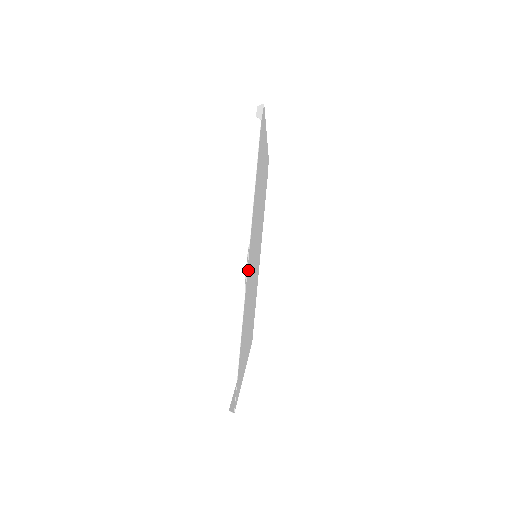
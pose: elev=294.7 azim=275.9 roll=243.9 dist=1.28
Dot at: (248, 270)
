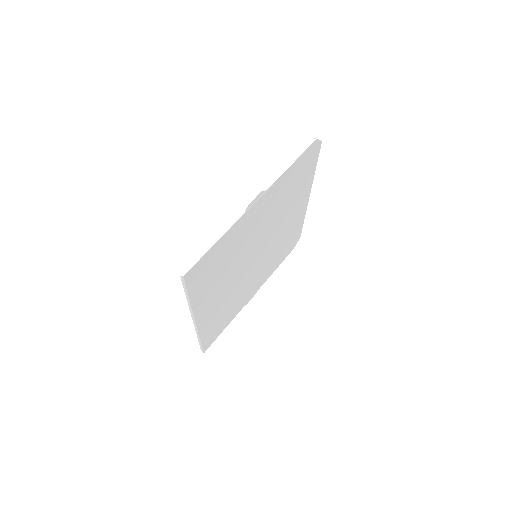
Dot at: (254, 210)
